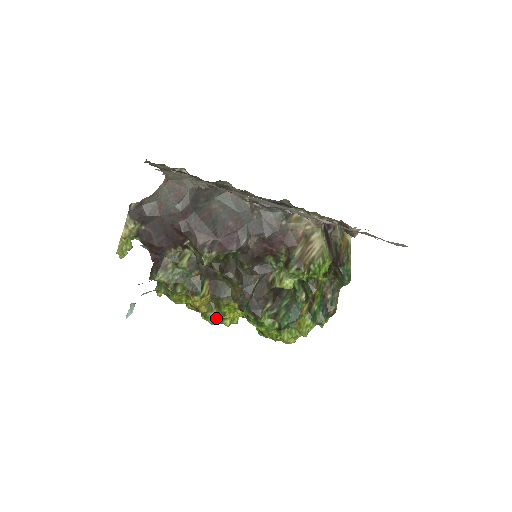
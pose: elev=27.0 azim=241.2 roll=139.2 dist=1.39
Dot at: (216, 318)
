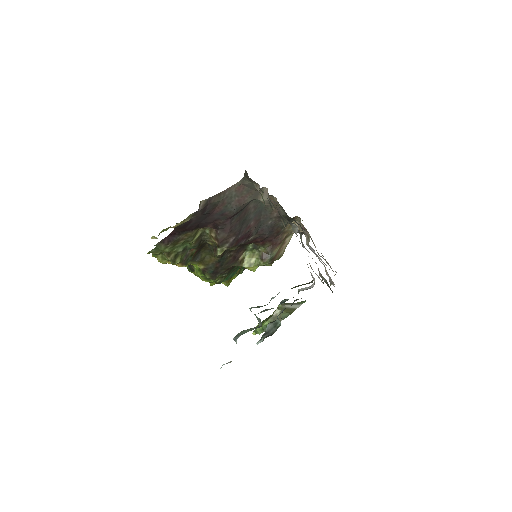
Dot at: (172, 264)
